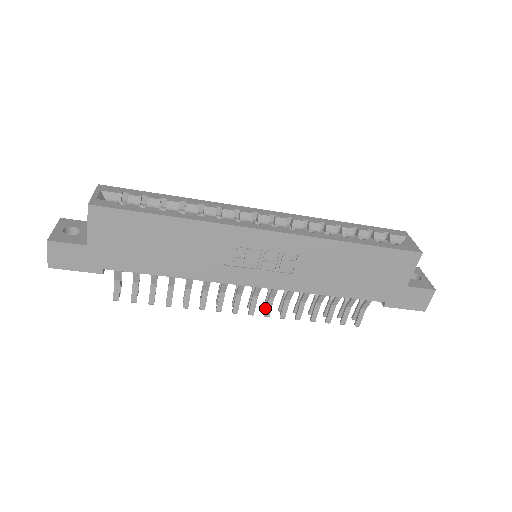
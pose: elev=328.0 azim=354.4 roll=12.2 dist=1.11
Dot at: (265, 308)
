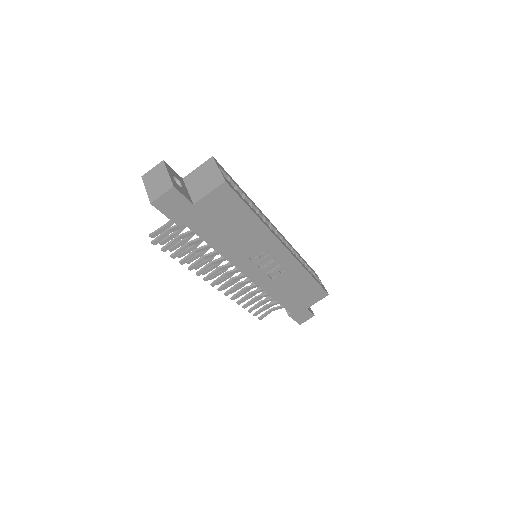
Dot at: (229, 289)
